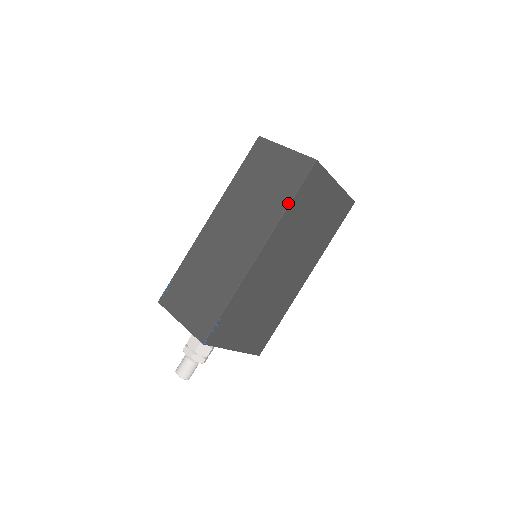
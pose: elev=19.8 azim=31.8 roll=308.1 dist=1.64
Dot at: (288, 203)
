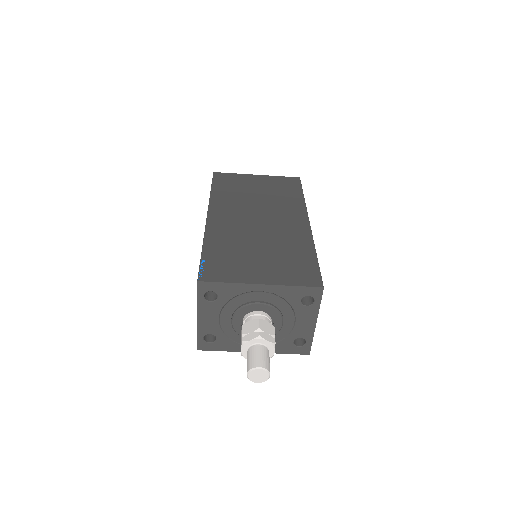
Dot at: (210, 192)
